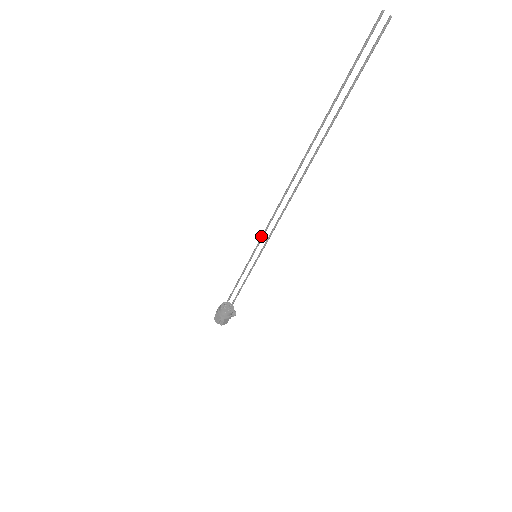
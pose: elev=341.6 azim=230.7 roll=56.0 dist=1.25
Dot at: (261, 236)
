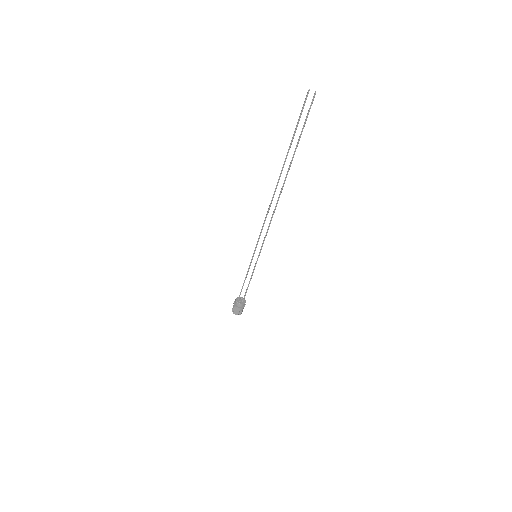
Dot at: (257, 242)
